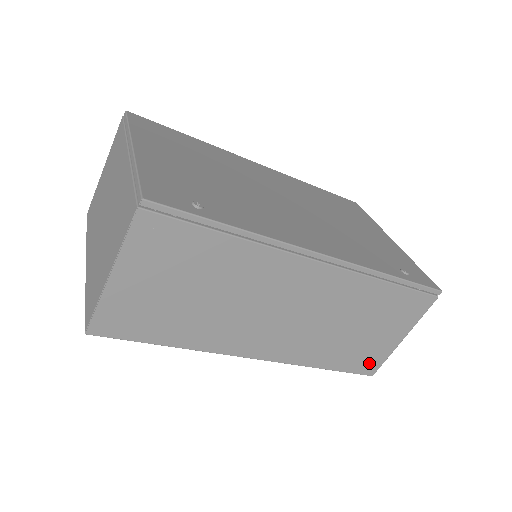
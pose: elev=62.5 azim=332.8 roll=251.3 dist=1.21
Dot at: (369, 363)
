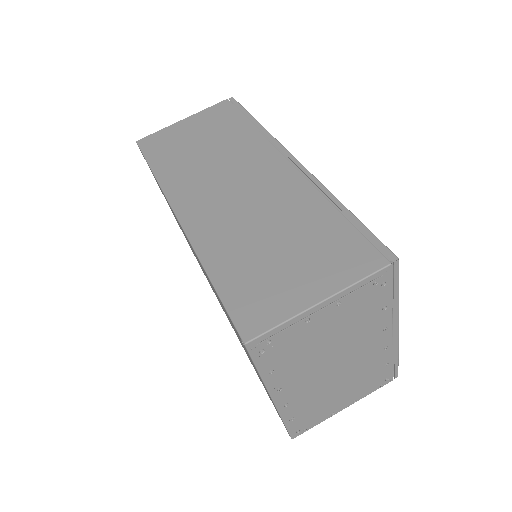
Dot at: (256, 311)
